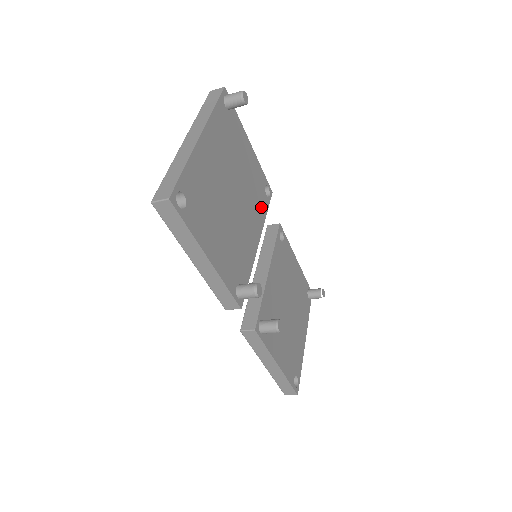
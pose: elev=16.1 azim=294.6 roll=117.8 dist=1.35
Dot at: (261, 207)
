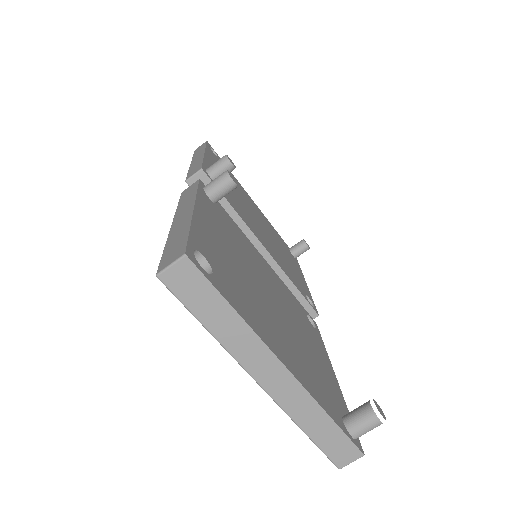
Dot at: (290, 276)
